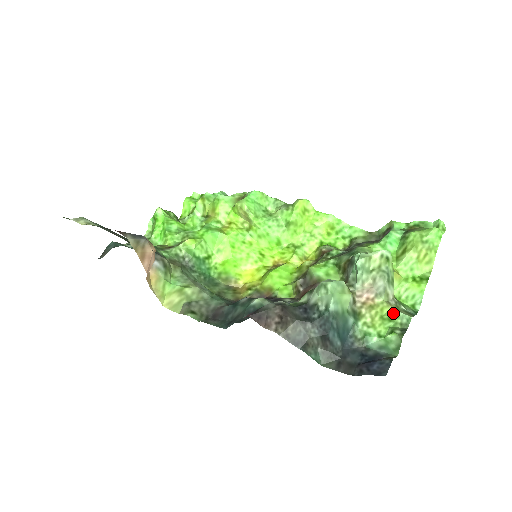
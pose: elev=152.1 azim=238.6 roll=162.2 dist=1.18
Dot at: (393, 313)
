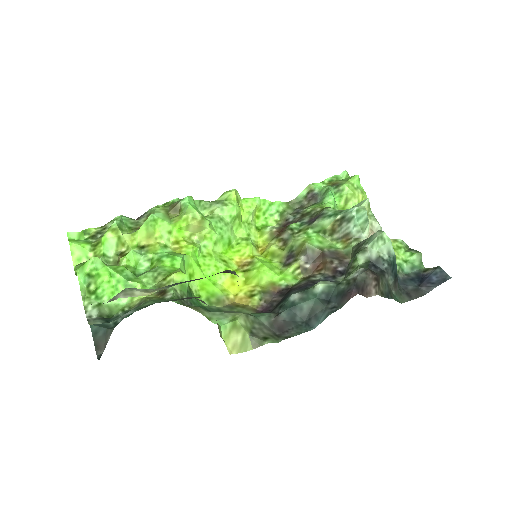
Dot at: (396, 242)
